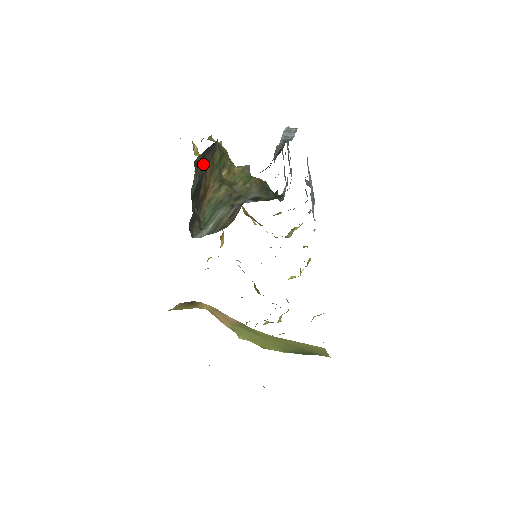
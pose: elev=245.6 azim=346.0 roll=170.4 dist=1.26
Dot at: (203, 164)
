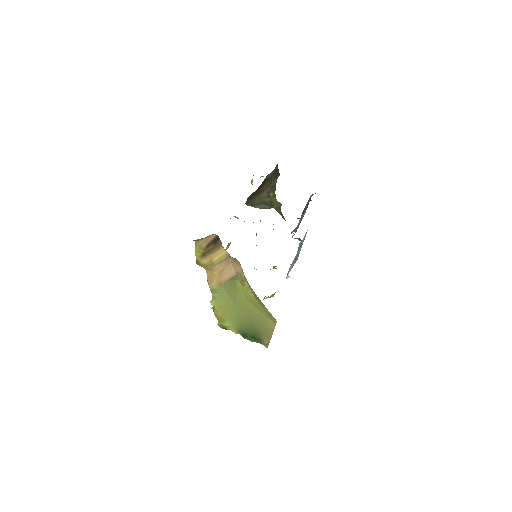
Dot at: occluded
